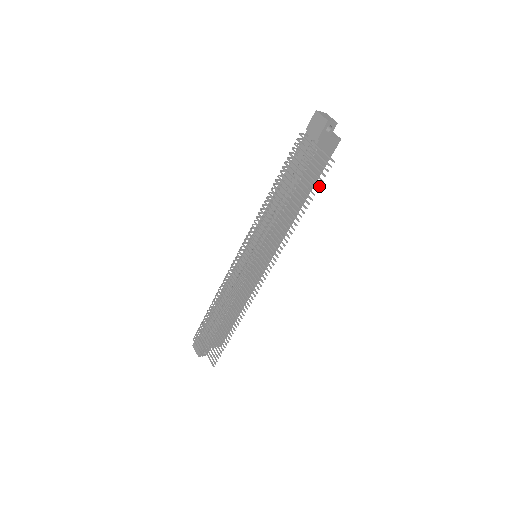
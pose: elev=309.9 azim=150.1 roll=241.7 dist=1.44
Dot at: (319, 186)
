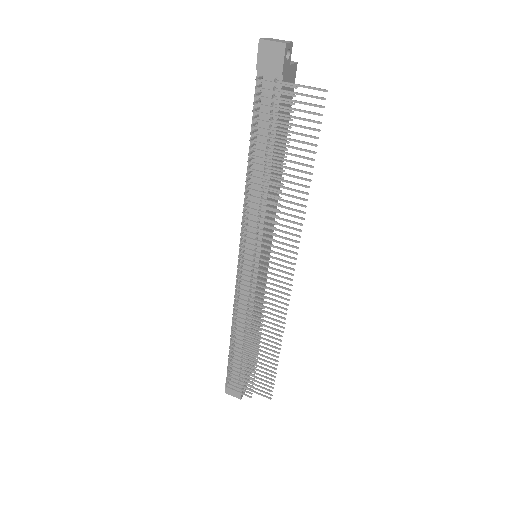
Dot at: (319, 131)
